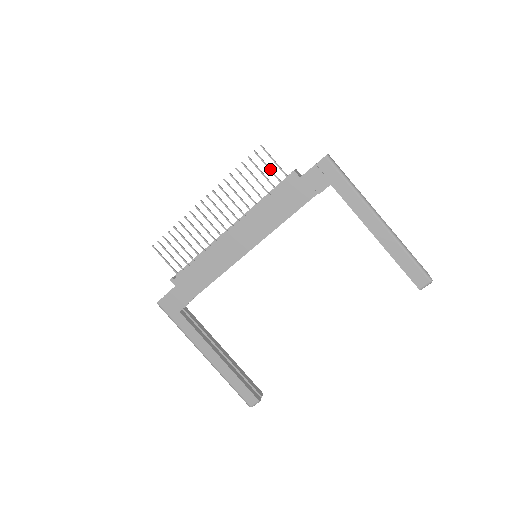
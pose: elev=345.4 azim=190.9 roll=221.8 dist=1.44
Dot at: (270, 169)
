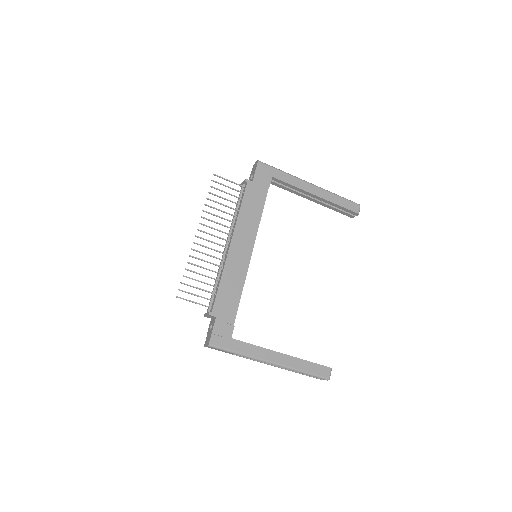
Dot at: (229, 187)
